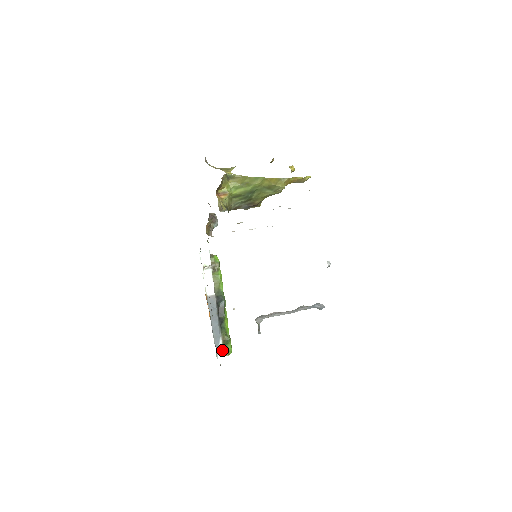
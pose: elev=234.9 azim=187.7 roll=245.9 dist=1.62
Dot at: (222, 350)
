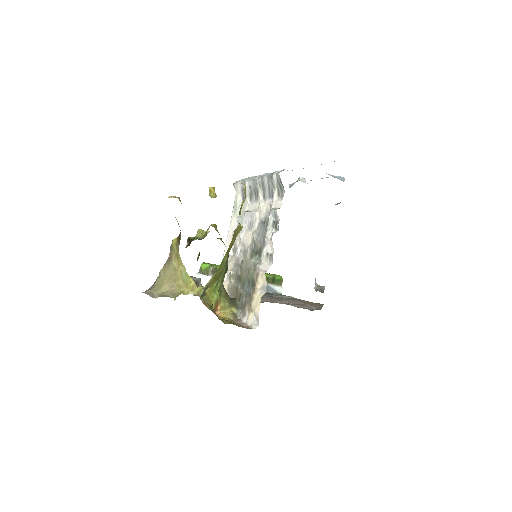
Dot at: (277, 286)
